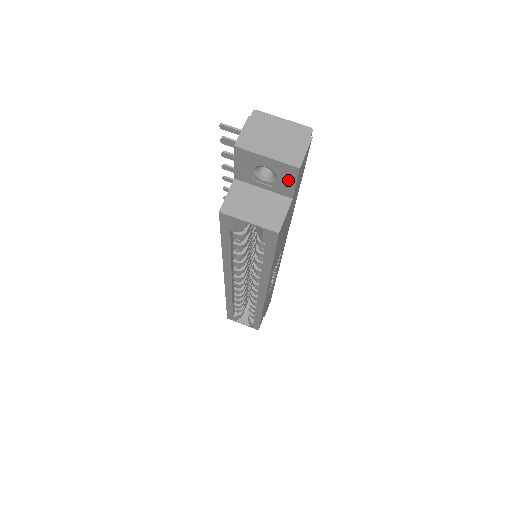
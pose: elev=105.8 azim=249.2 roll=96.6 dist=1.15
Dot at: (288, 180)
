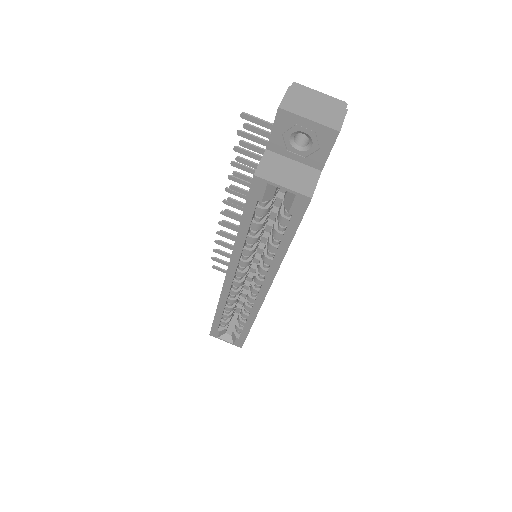
Dot at: (323, 147)
